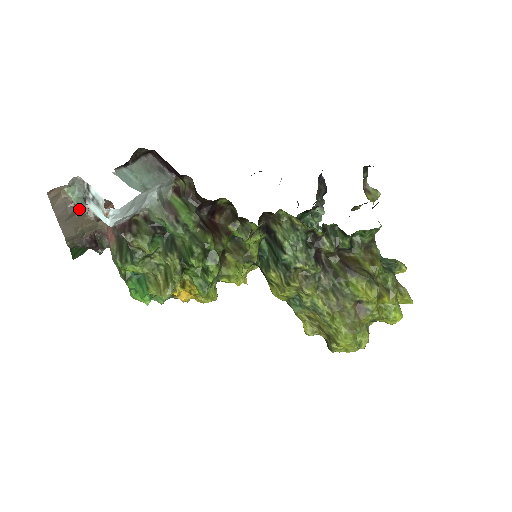
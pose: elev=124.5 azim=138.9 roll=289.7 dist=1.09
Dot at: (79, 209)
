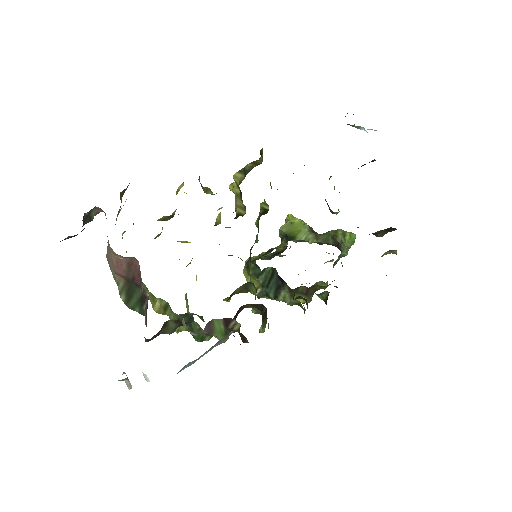
Dot at: occluded
